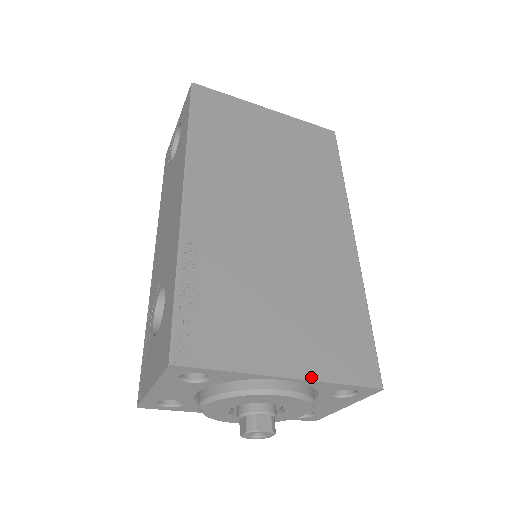
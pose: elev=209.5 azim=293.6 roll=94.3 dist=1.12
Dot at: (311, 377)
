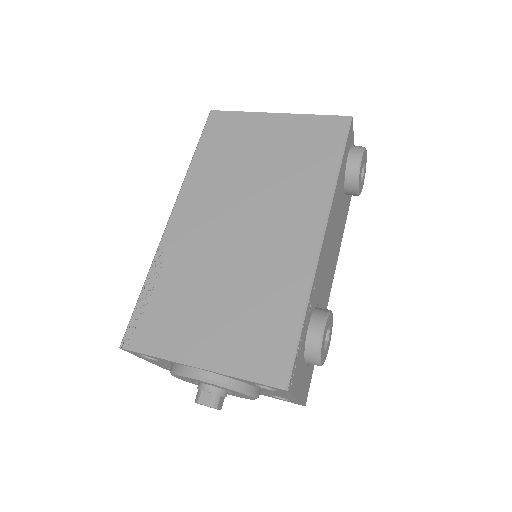
Dot at: (218, 370)
